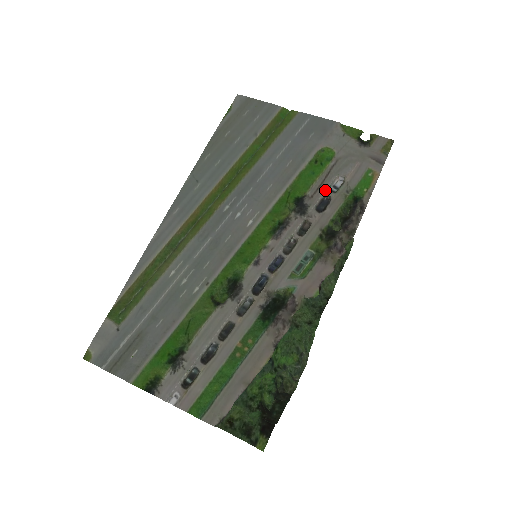
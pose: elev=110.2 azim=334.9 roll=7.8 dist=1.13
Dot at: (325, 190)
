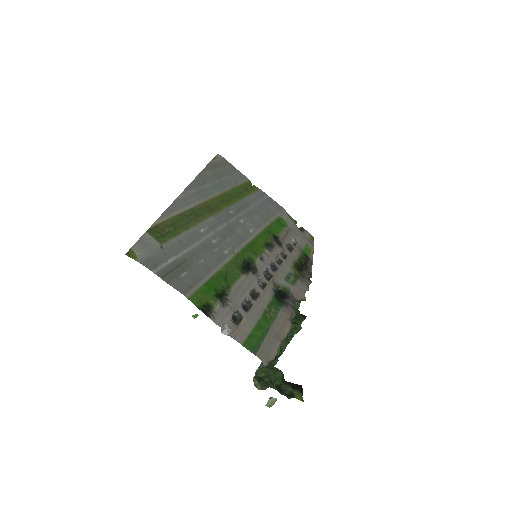
Dot at: (289, 240)
